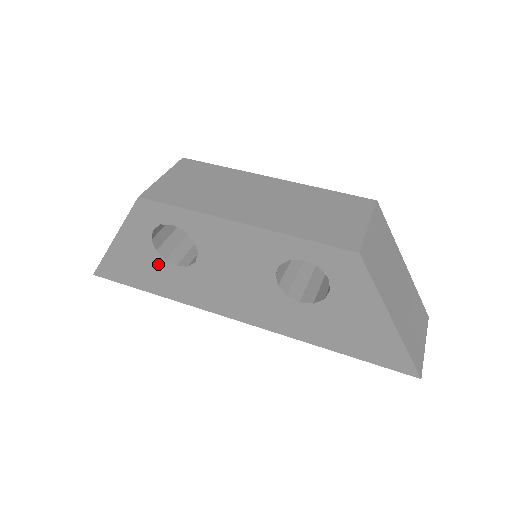
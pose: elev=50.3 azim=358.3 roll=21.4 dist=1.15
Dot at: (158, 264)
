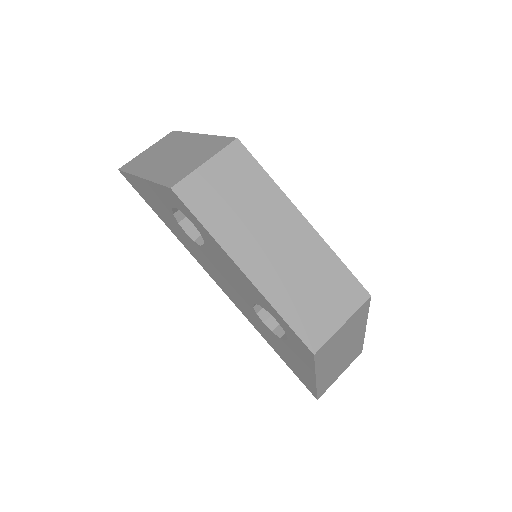
Dot at: (172, 218)
